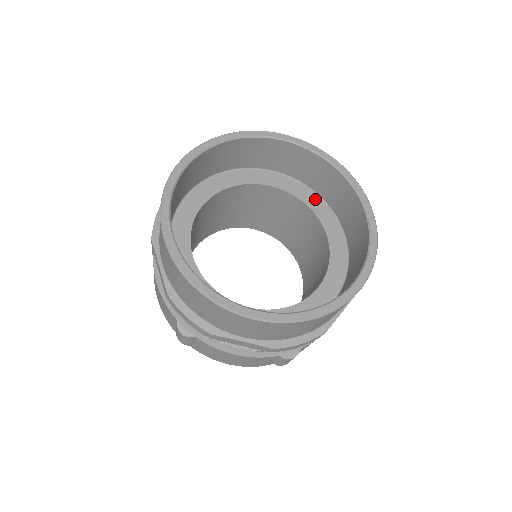
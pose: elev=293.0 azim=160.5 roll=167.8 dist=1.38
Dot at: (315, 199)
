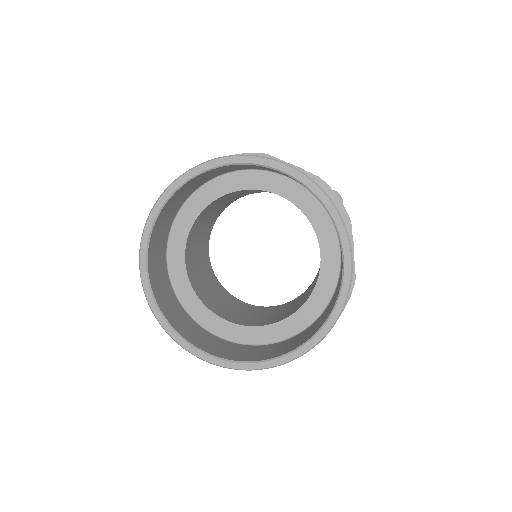
Dot at: (249, 176)
